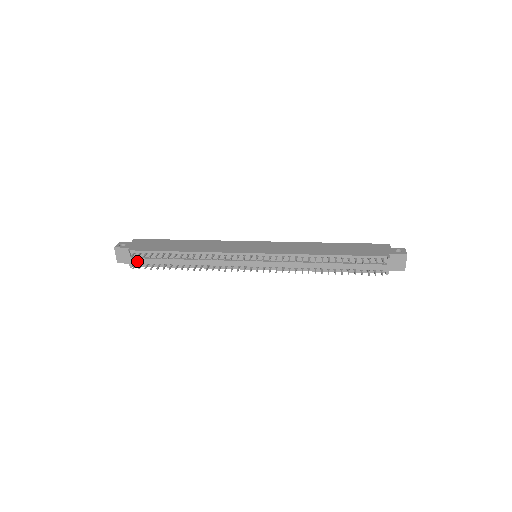
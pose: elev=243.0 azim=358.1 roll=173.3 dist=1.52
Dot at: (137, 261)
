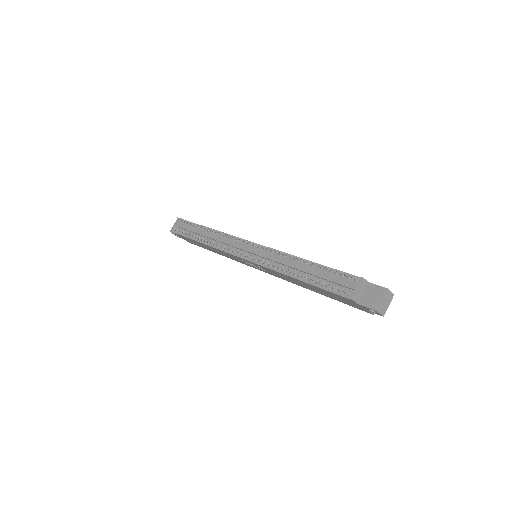
Dot at: (180, 229)
